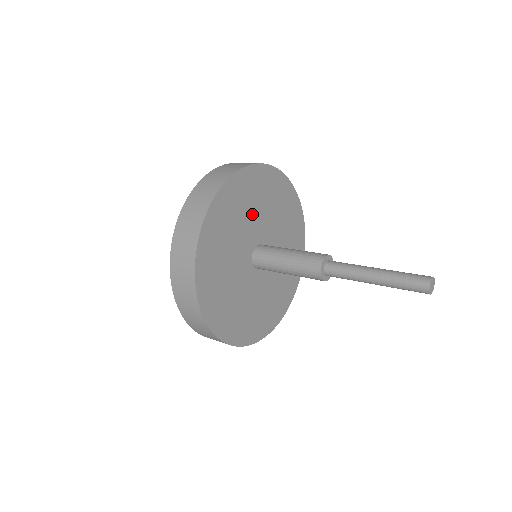
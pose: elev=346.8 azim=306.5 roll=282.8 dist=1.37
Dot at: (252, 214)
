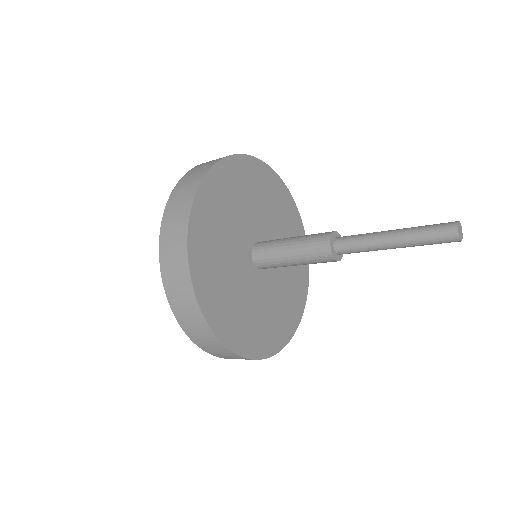
Dot at: (277, 225)
